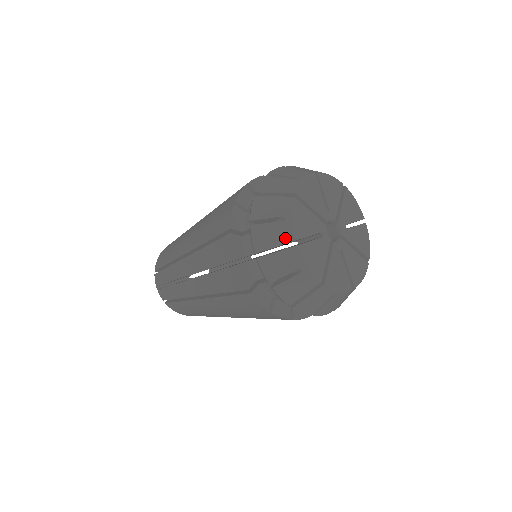
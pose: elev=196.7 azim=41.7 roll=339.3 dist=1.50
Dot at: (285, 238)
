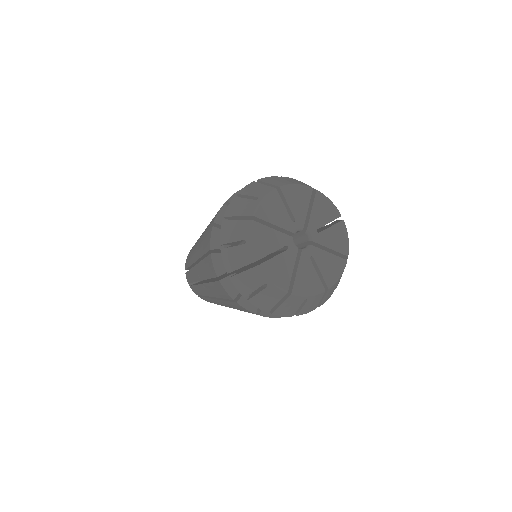
Dot at: (248, 259)
